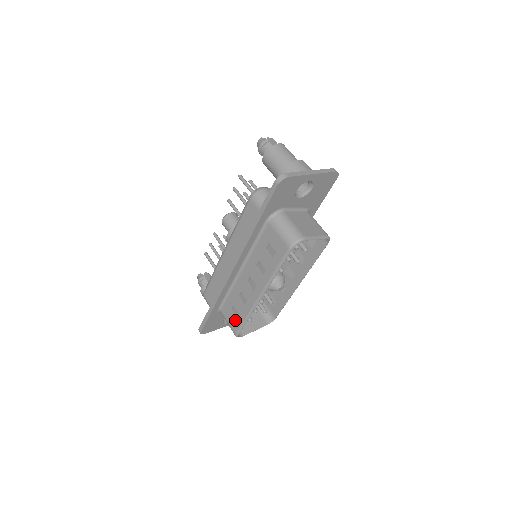
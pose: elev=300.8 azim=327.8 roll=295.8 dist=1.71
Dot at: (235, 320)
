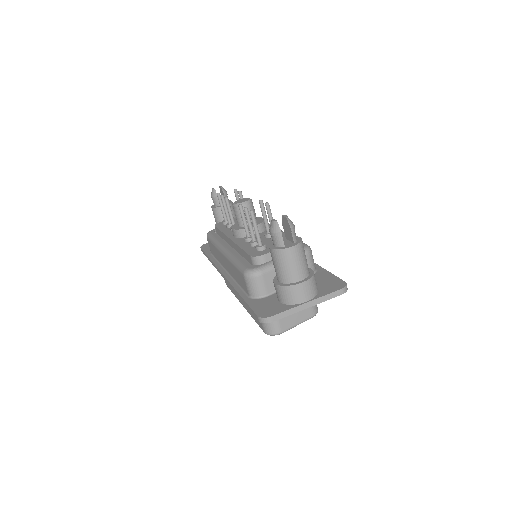
Dot at: occluded
